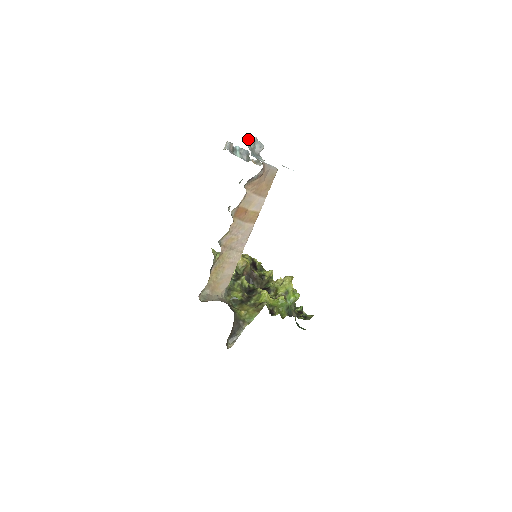
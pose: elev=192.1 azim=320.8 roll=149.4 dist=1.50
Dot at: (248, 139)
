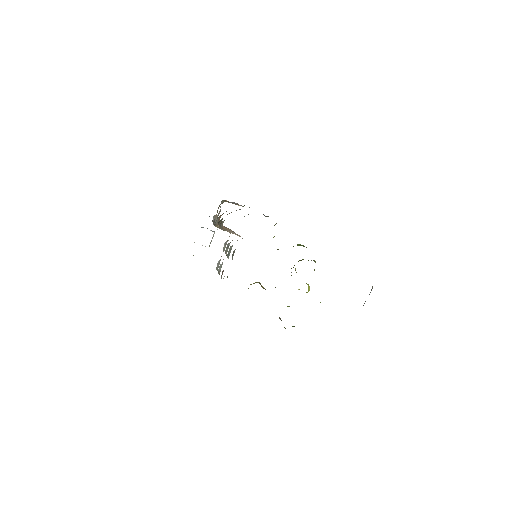
Dot at: (202, 227)
